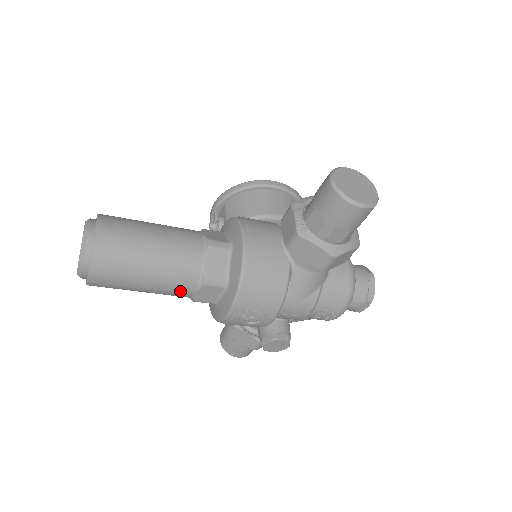
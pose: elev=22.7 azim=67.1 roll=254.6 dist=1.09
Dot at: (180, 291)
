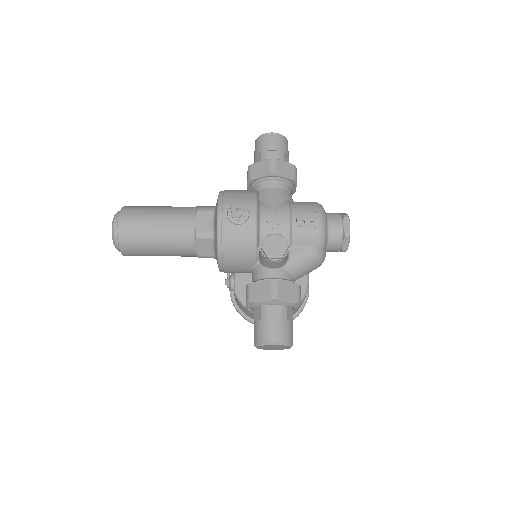
Dot at: (183, 222)
